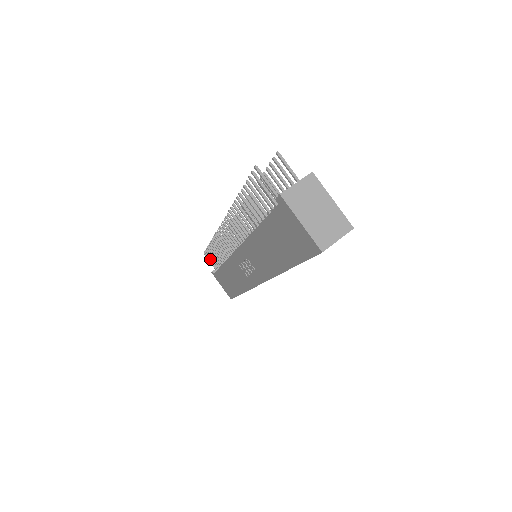
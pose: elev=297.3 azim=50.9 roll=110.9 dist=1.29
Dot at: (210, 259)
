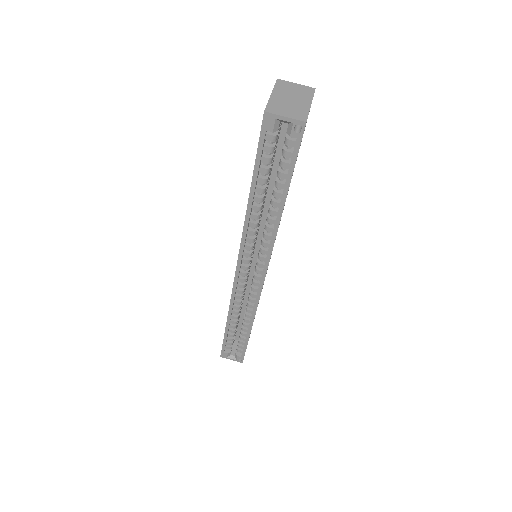
Dot at: occluded
